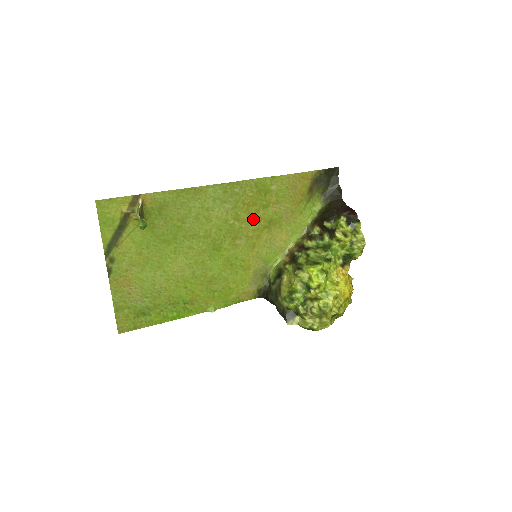
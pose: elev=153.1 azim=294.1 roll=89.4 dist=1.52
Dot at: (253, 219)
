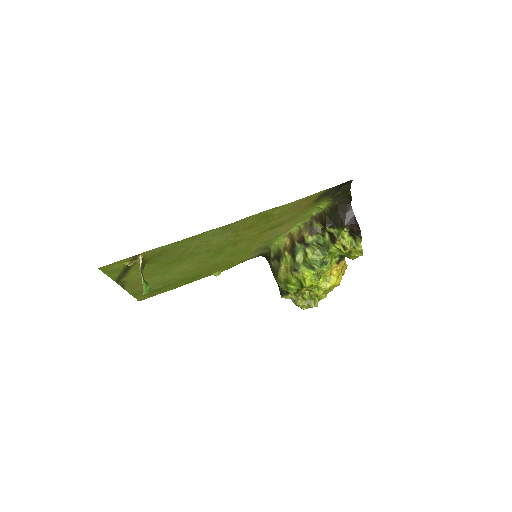
Dot at: (254, 231)
